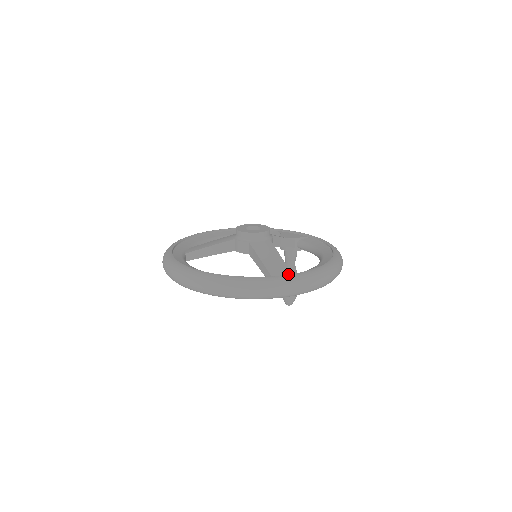
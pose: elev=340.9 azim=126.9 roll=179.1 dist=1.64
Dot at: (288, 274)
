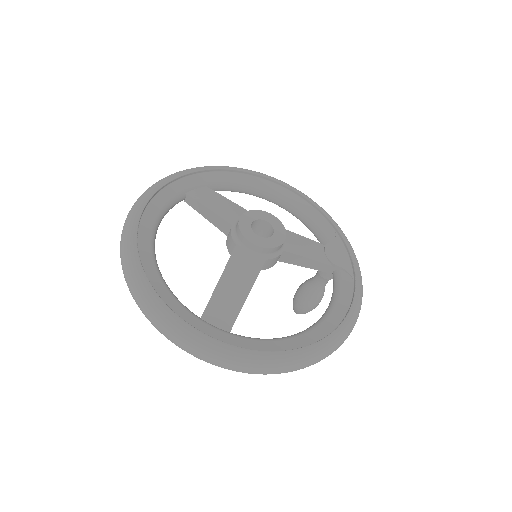
Dot at: (208, 335)
